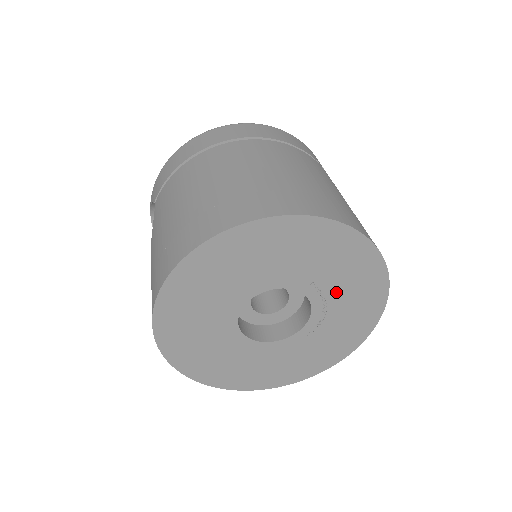
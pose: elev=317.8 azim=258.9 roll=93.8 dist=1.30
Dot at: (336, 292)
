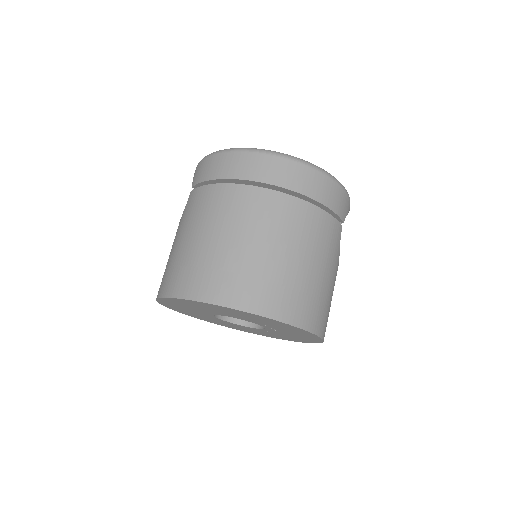
Dot at: (283, 331)
